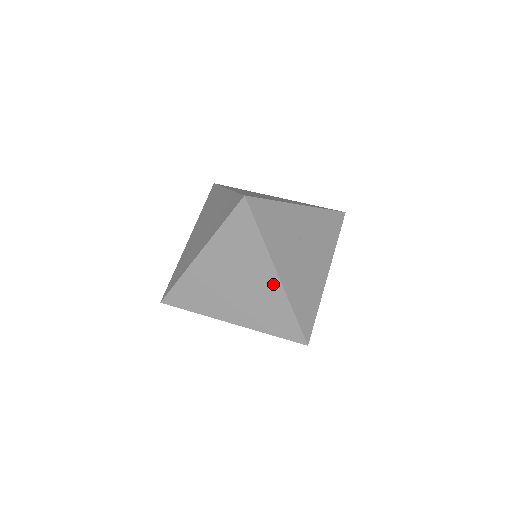
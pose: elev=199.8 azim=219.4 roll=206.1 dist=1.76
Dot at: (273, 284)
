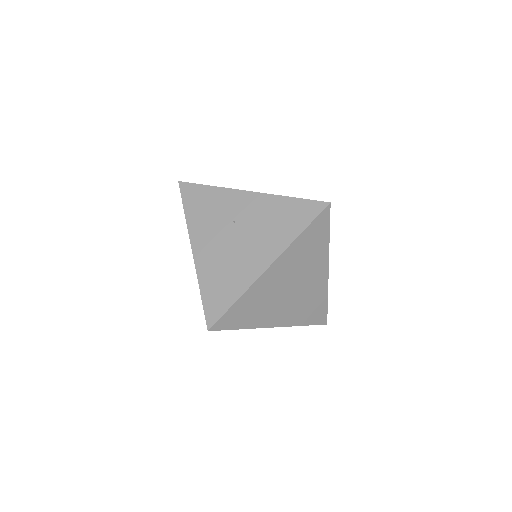
Dot at: occluded
